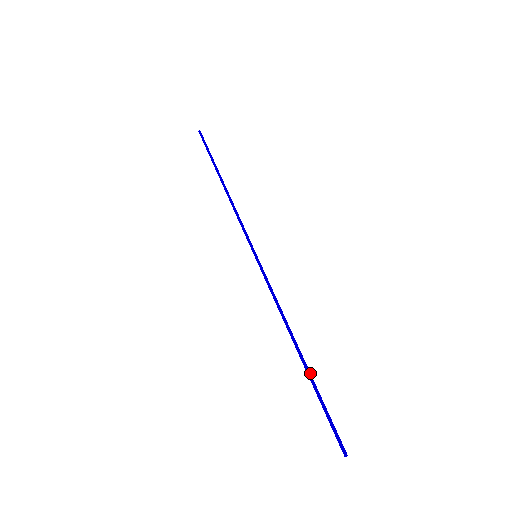
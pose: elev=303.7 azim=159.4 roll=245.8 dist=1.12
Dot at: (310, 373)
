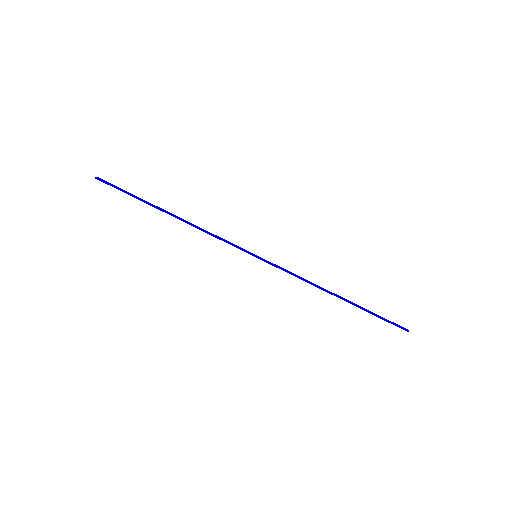
Dot at: (356, 306)
